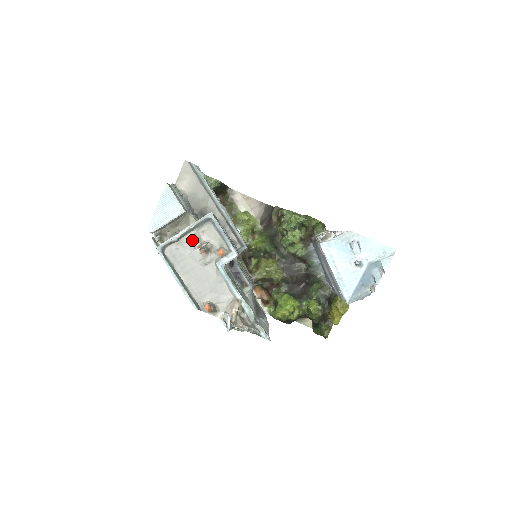
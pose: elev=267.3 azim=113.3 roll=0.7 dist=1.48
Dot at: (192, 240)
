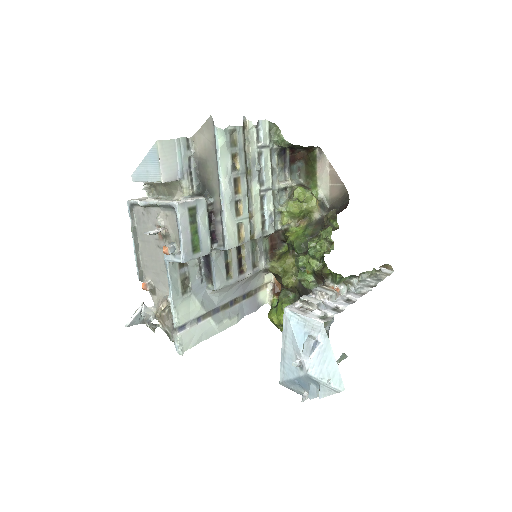
Dot at: (156, 216)
